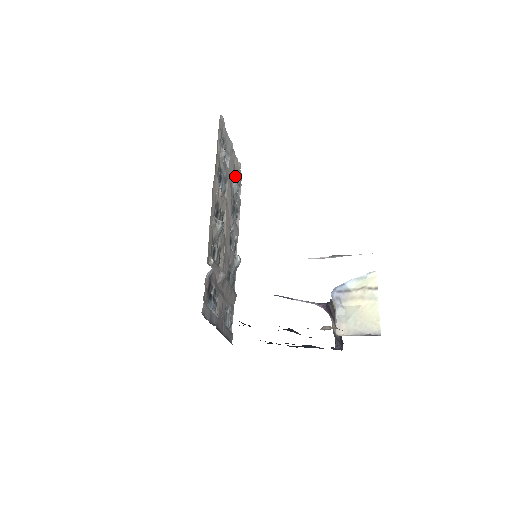
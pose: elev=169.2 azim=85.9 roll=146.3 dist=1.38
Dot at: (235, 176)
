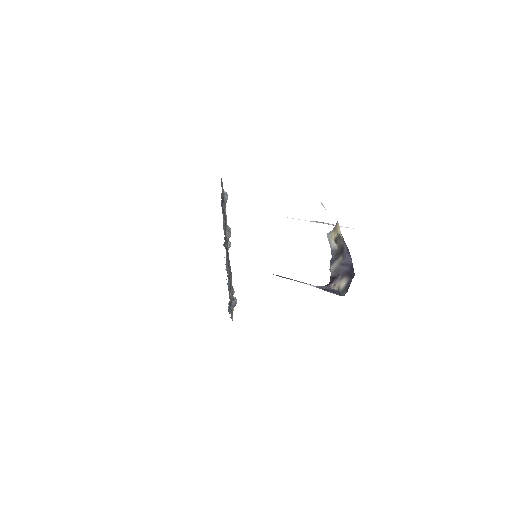
Dot at: occluded
